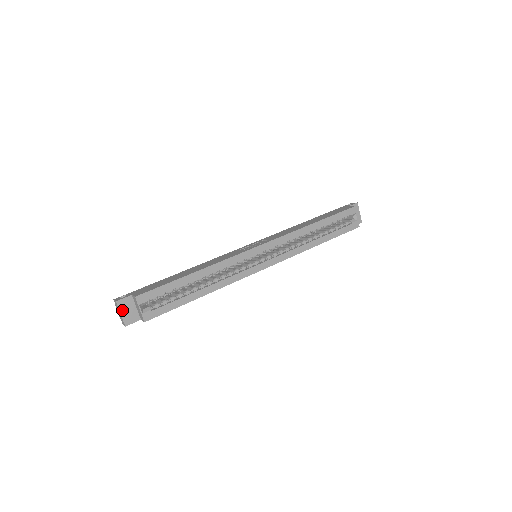
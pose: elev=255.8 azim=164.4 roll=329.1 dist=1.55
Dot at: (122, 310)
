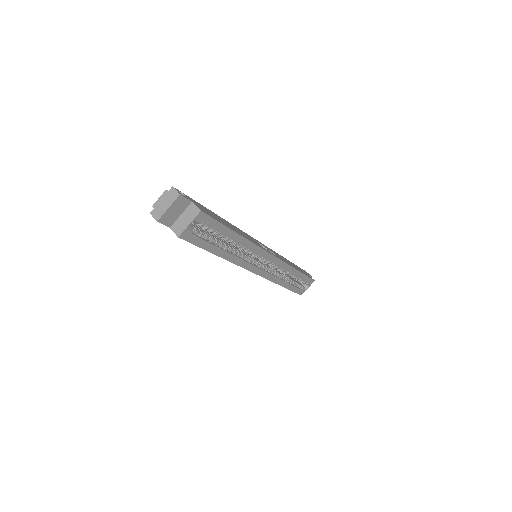
Dot at: (173, 206)
